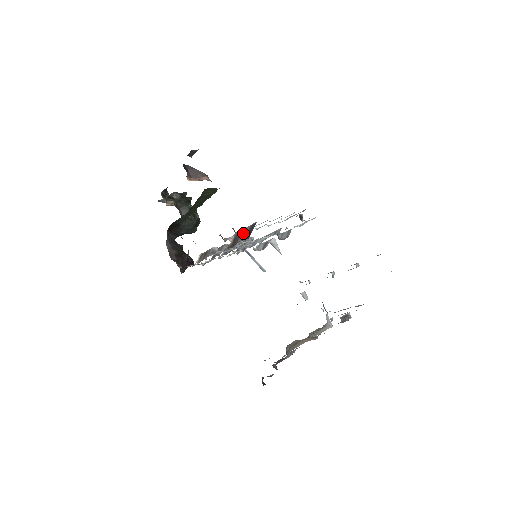
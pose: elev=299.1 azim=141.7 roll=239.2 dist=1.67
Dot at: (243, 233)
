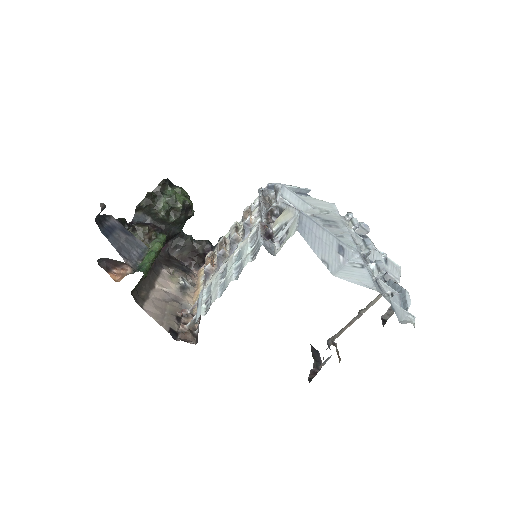
Dot at: occluded
